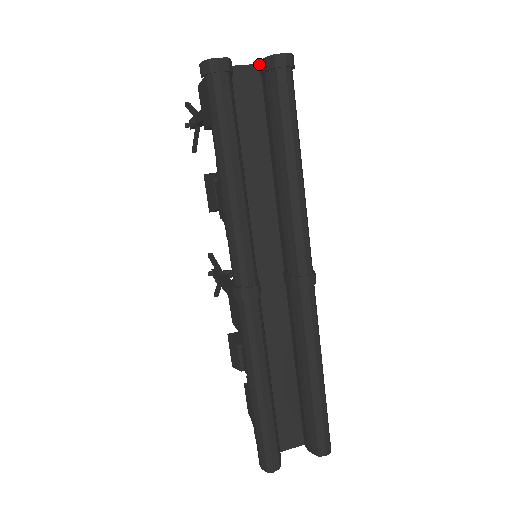
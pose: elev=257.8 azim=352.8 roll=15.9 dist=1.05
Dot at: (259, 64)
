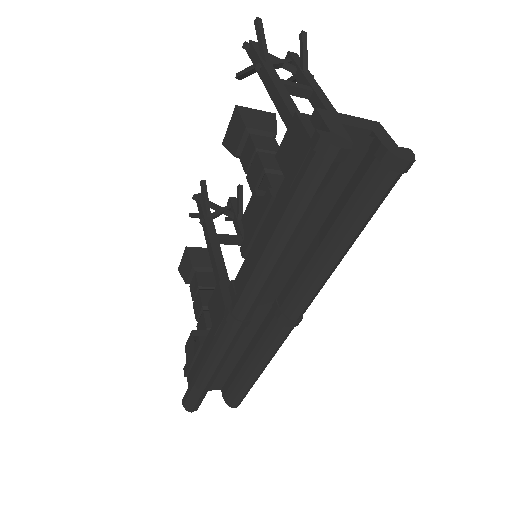
Dot at: (375, 139)
